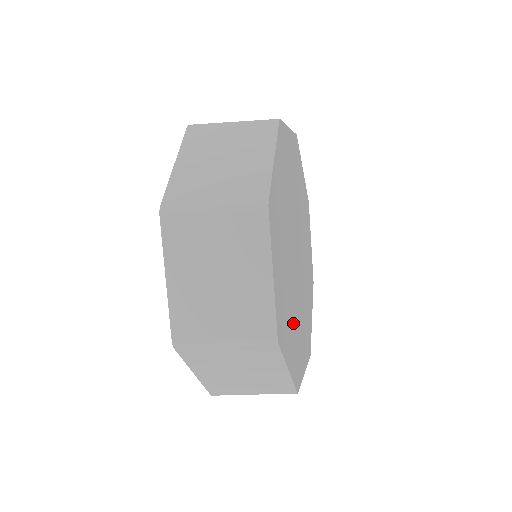
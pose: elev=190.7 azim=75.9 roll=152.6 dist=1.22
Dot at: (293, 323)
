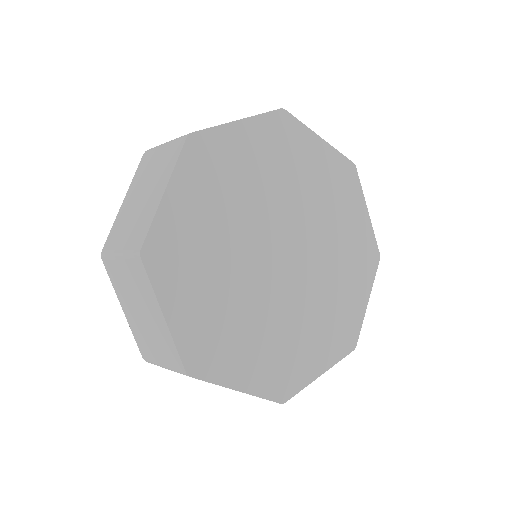
Dot at: (261, 338)
